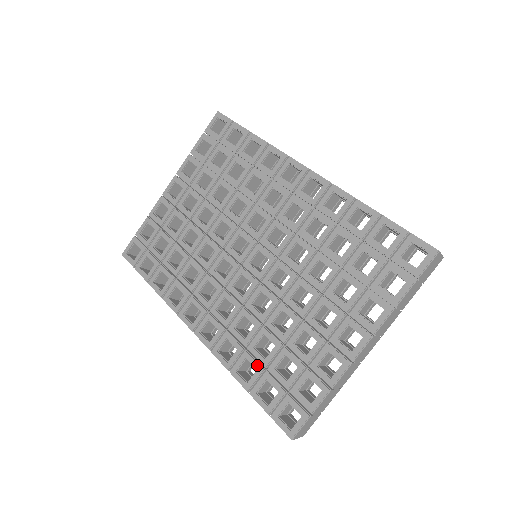
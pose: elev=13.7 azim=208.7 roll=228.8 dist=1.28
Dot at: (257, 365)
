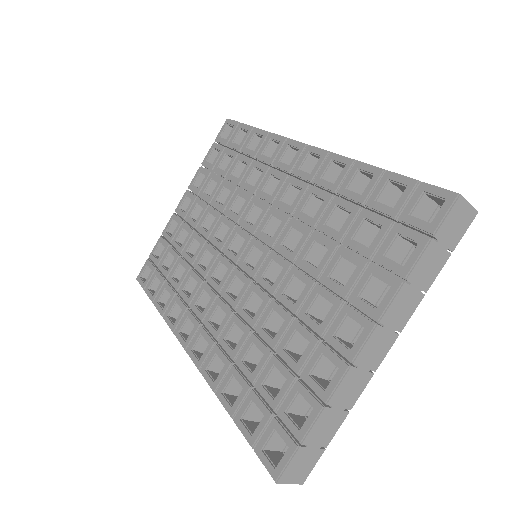
Dot at: (243, 382)
